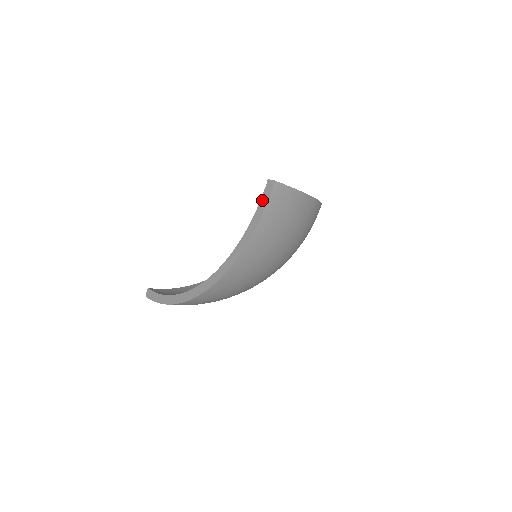
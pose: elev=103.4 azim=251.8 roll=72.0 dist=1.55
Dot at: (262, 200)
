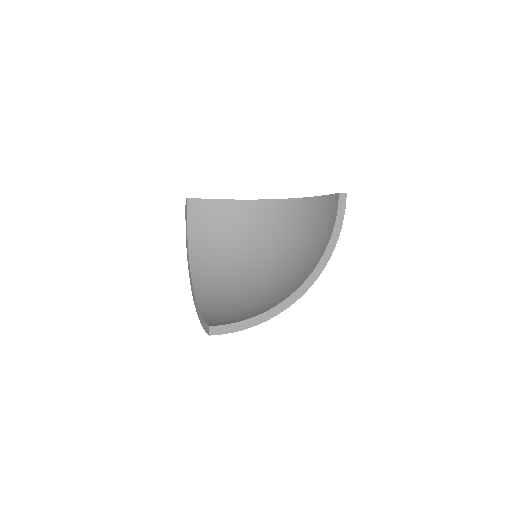
Dot at: (205, 324)
